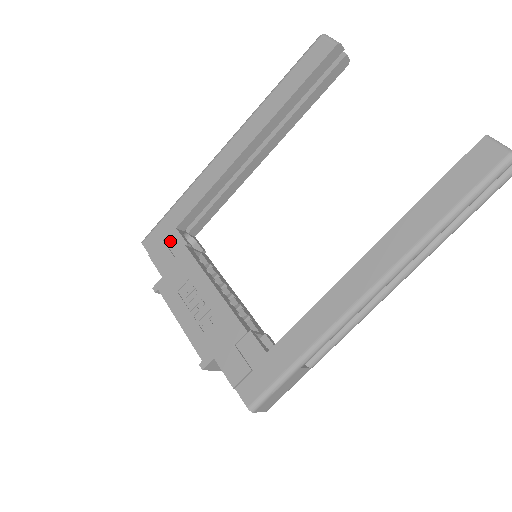
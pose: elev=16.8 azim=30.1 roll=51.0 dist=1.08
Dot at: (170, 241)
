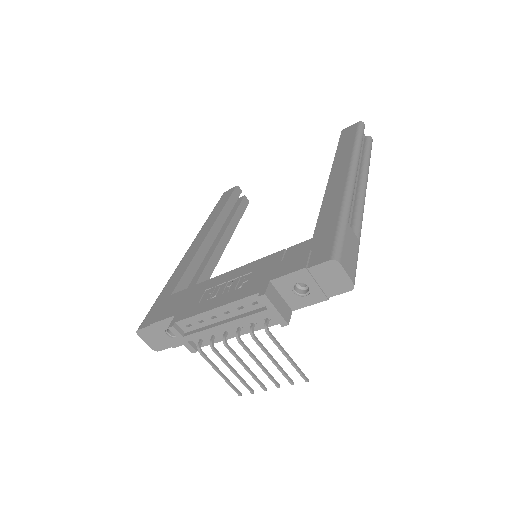
Dot at: (169, 302)
